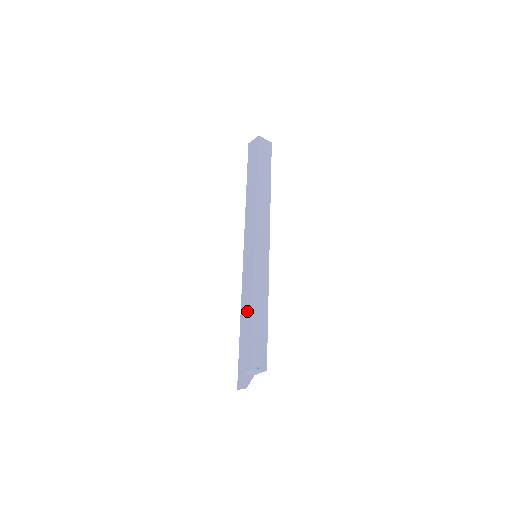
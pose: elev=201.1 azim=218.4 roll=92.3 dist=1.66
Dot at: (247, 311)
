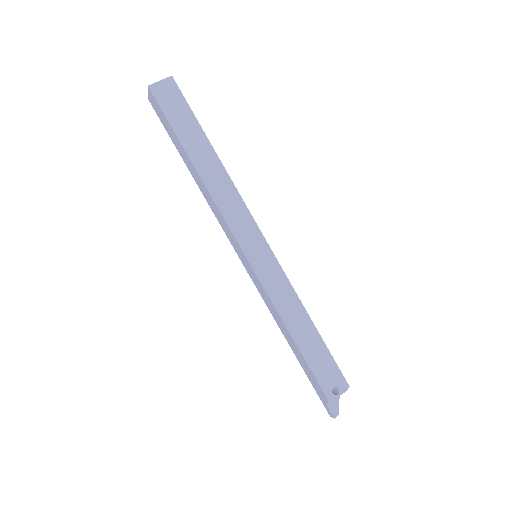
Dot at: (287, 335)
